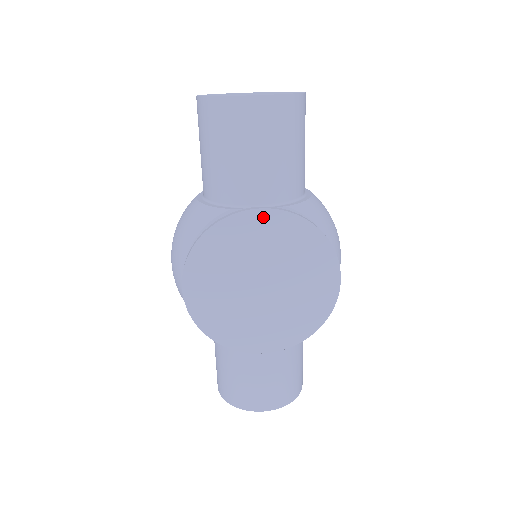
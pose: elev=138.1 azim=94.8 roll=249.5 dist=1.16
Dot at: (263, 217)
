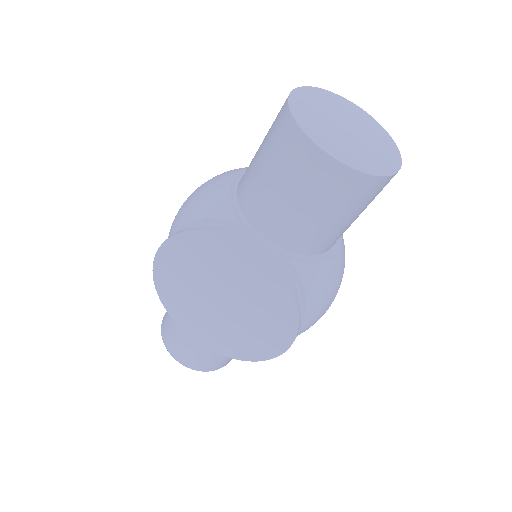
Dot at: (255, 259)
